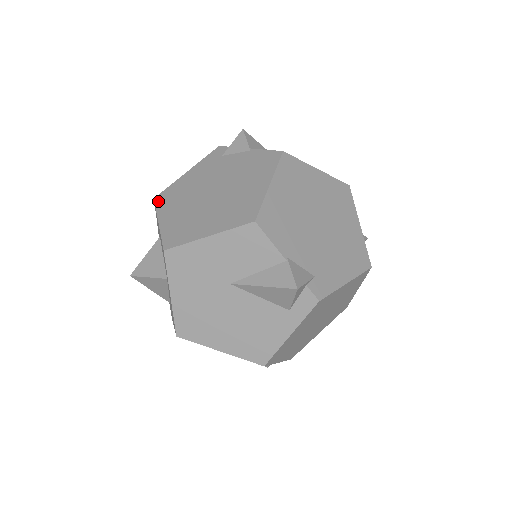
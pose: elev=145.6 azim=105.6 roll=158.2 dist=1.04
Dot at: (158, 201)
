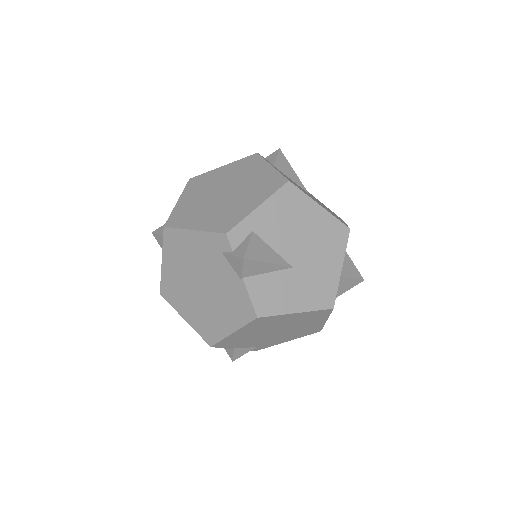
Dot at: (165, 236)
